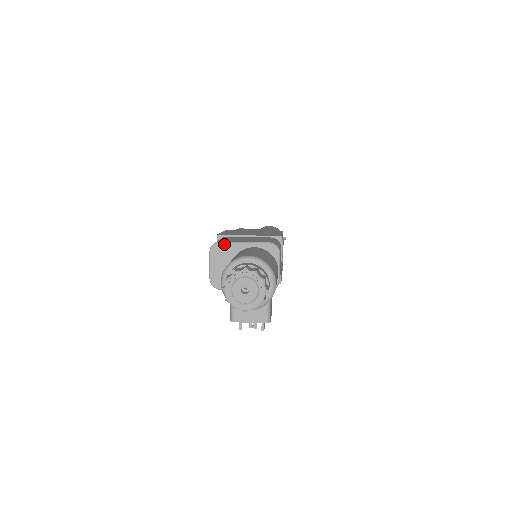
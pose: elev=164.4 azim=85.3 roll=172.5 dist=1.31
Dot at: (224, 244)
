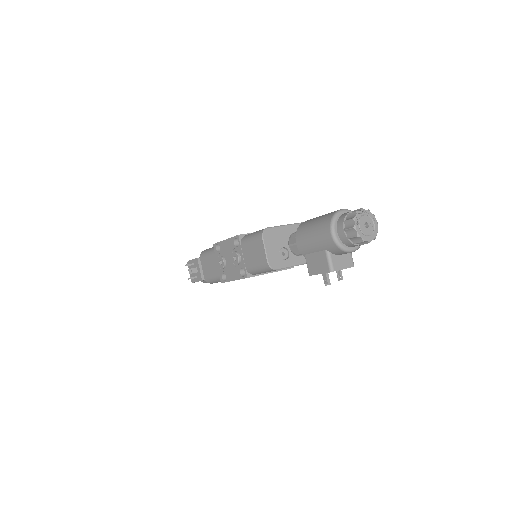
Dot at: (272, 229)
